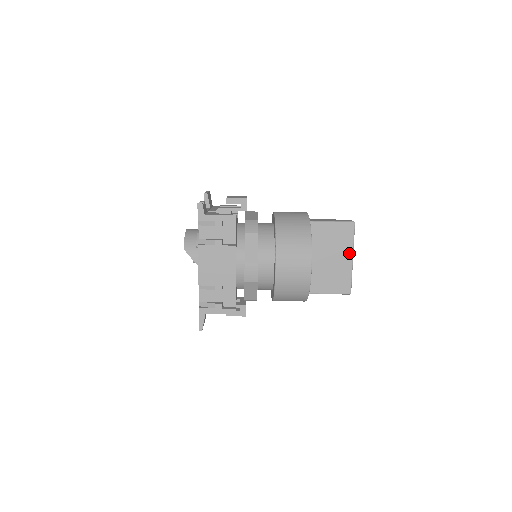
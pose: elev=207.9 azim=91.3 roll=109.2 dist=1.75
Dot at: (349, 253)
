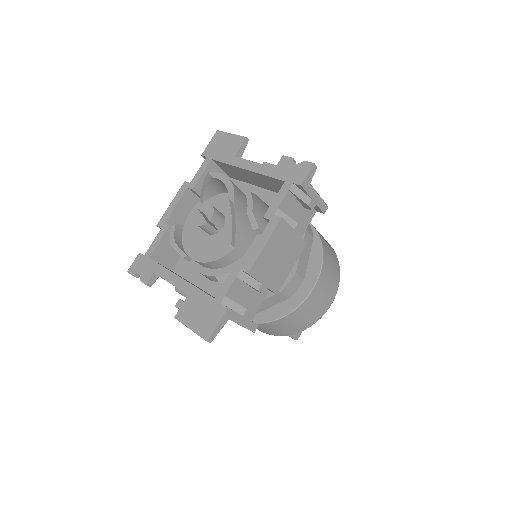
Dot at: occluded
